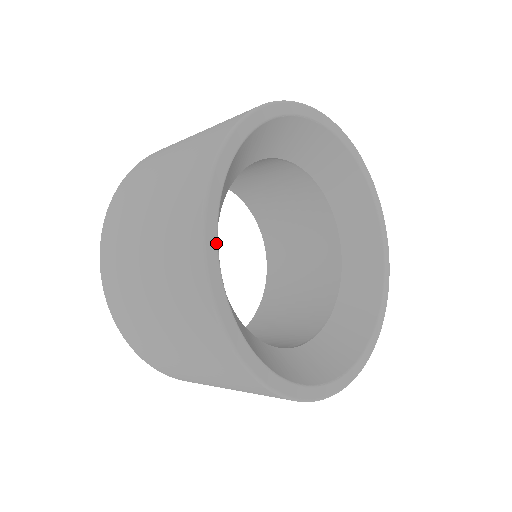
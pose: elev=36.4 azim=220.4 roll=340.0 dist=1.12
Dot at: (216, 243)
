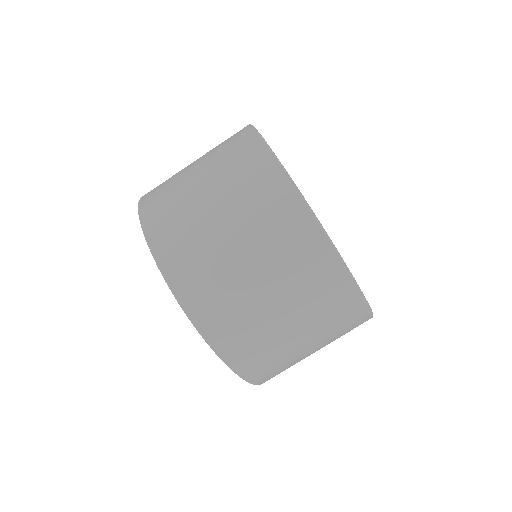
Dot at: occluded
